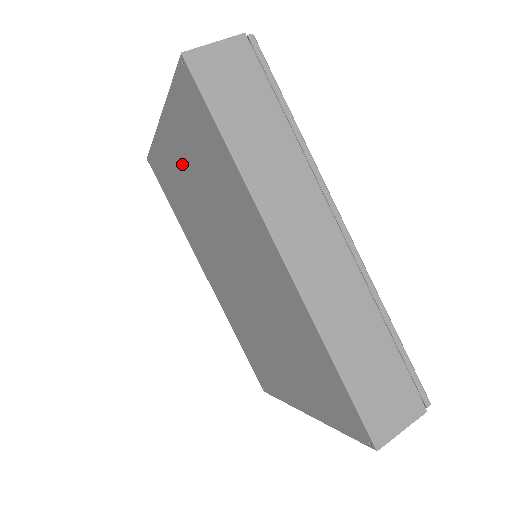
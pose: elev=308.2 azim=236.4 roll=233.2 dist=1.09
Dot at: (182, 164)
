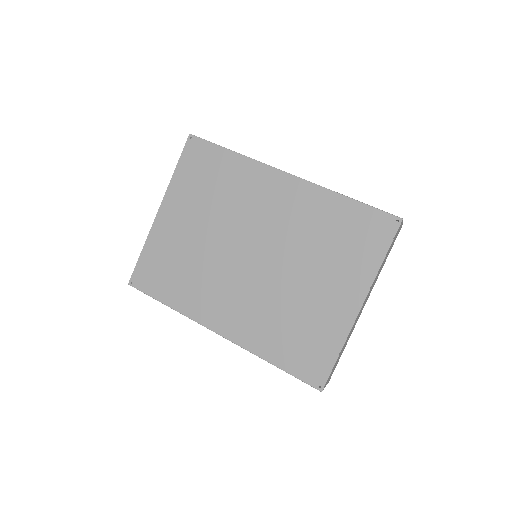
Dot at: (185, 221)
